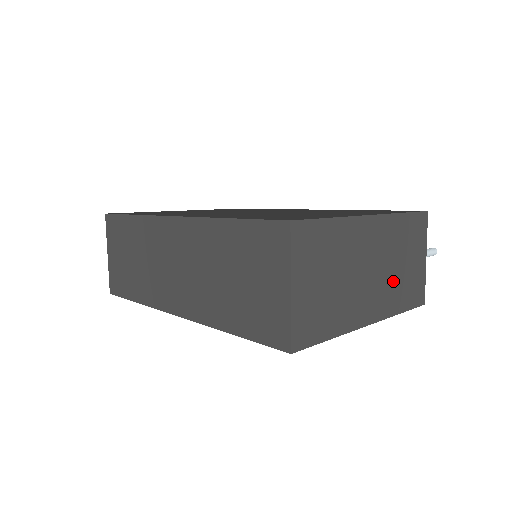
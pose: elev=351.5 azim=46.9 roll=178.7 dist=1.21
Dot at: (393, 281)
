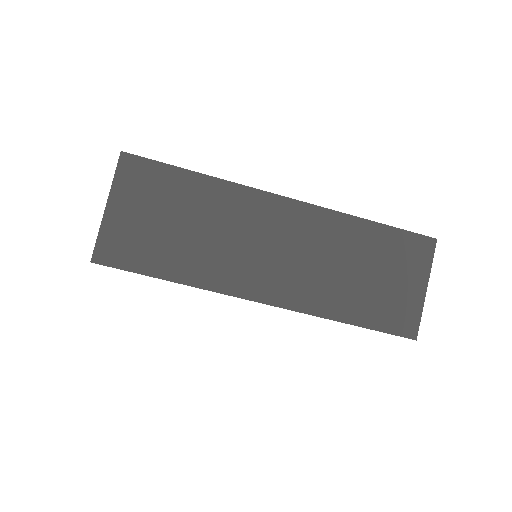
Dot at: occluded
